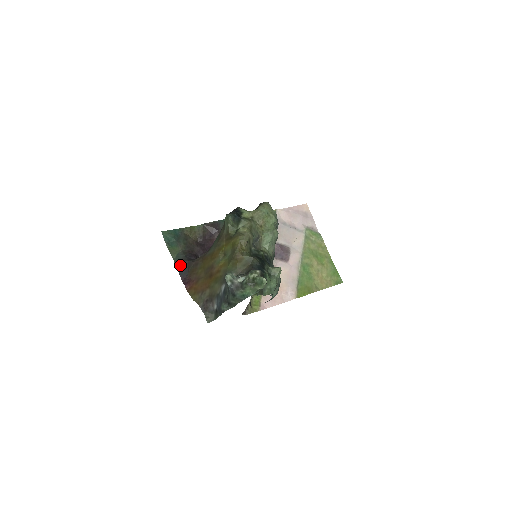
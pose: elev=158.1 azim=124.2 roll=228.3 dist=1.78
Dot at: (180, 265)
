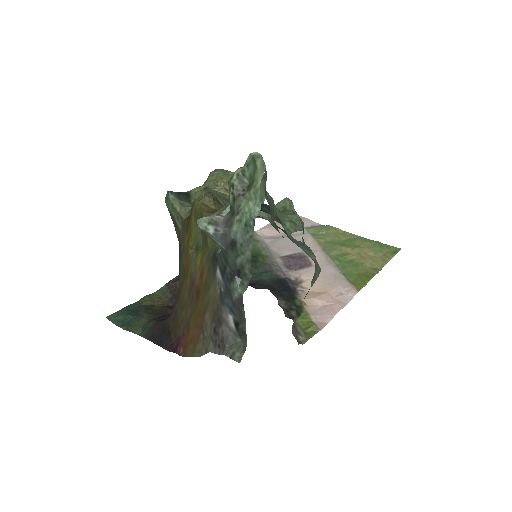
Dot at: (153, 334)
